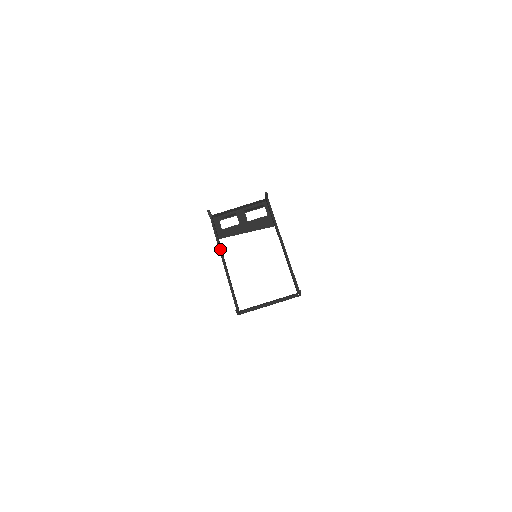
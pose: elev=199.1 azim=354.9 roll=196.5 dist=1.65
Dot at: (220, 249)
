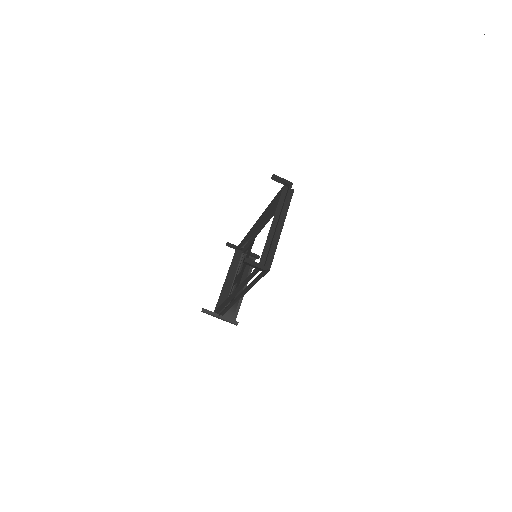
Dot at: (232, 303)
